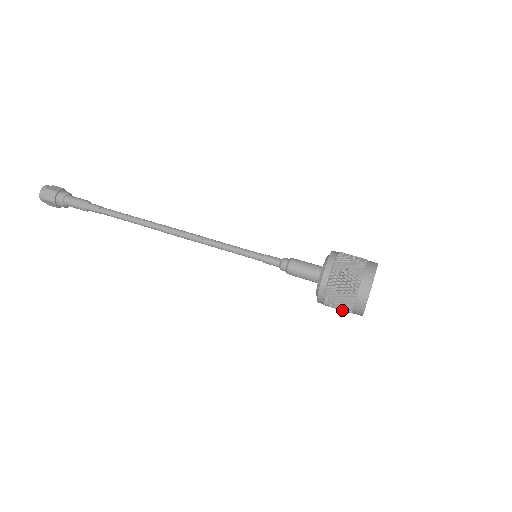
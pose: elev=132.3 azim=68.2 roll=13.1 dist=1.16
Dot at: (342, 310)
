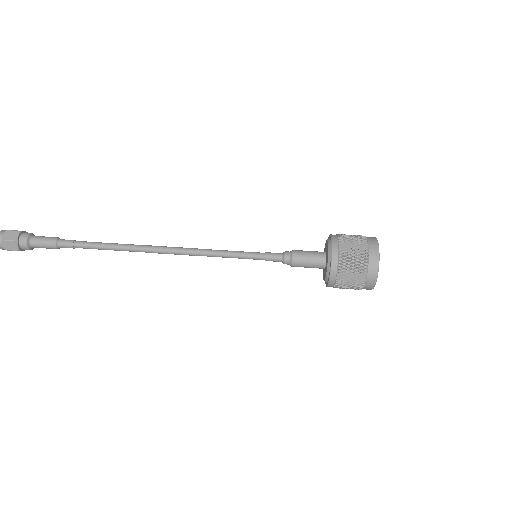
Dot at: occluded
